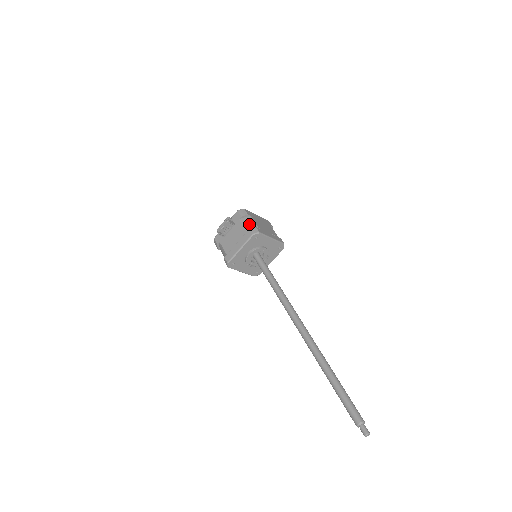
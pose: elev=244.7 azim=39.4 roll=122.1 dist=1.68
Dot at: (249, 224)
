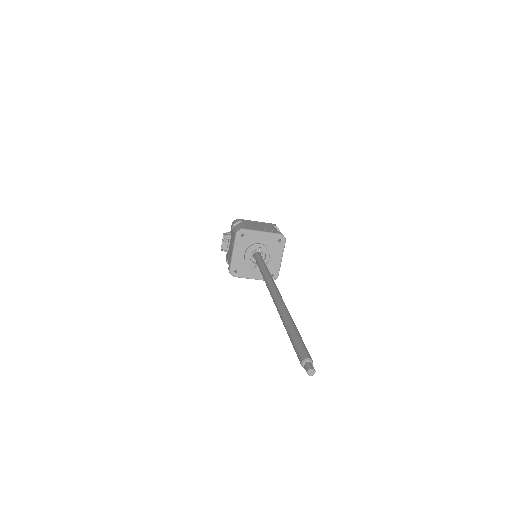
Dot at: occluded
